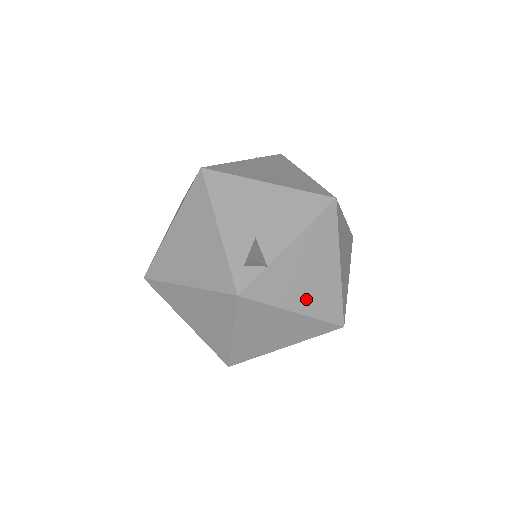
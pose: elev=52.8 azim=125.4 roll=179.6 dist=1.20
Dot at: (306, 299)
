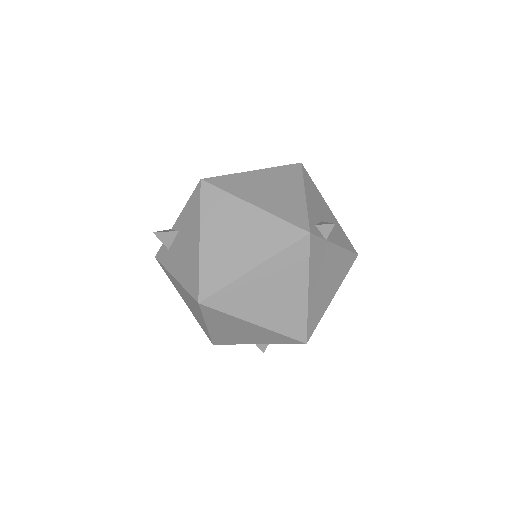
Dot at: (316, 291)
